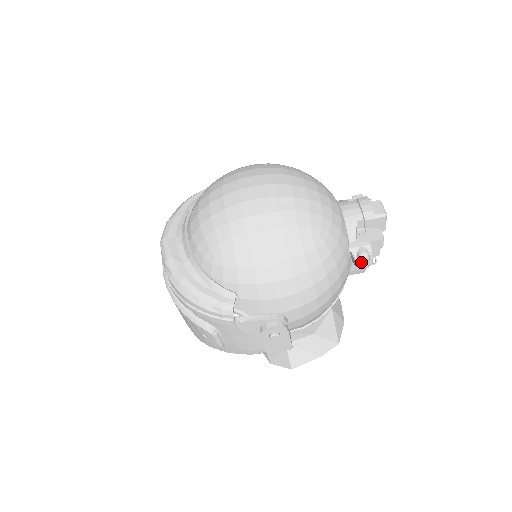
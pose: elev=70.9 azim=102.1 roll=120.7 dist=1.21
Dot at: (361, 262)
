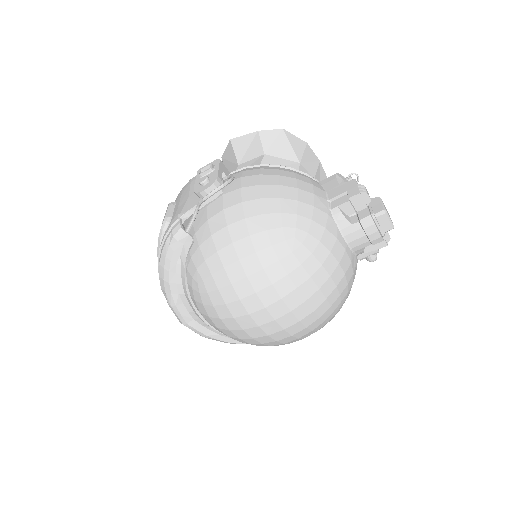
Dot at: occluded
